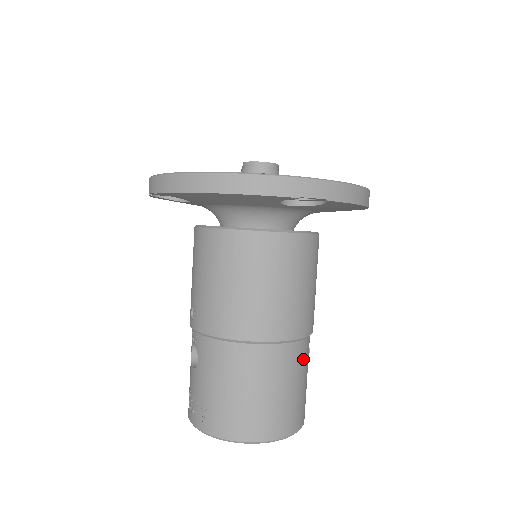
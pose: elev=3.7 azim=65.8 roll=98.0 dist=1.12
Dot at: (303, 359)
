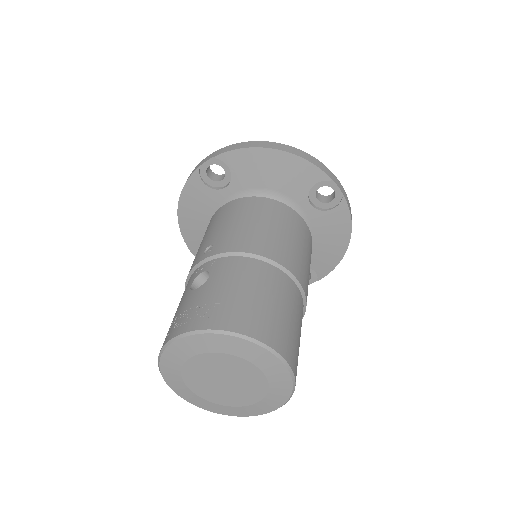
Dot at: occluded
